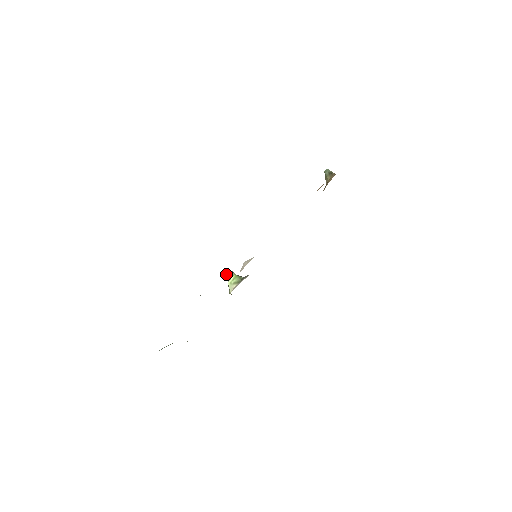
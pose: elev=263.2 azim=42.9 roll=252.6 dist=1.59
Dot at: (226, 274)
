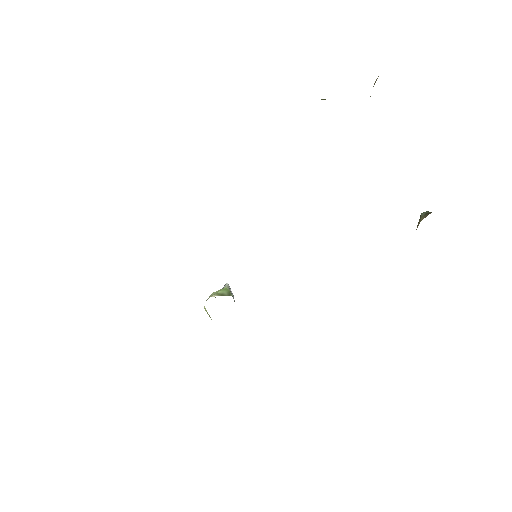
Dot at: occluded
